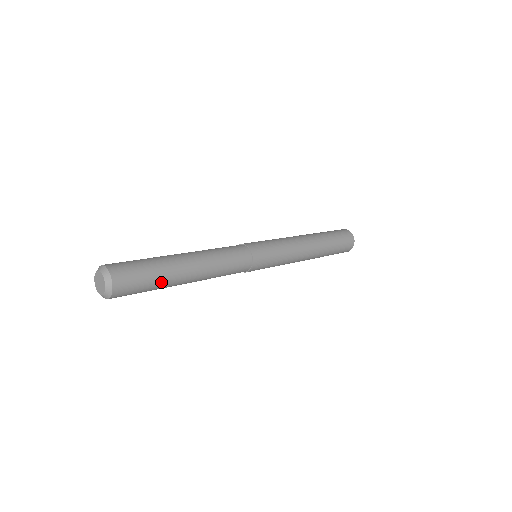
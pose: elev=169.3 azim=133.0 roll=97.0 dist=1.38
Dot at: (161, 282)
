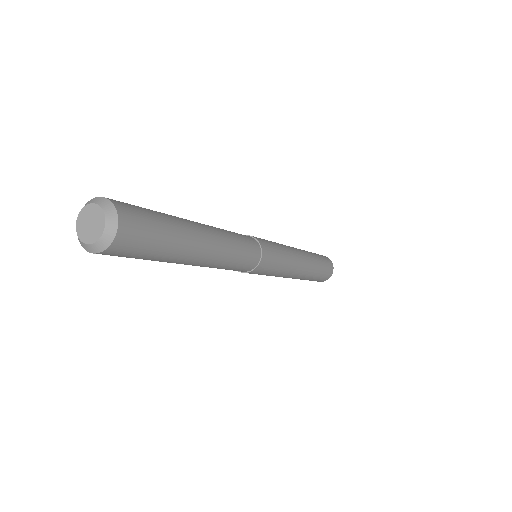
Dot at: (174, 226)
